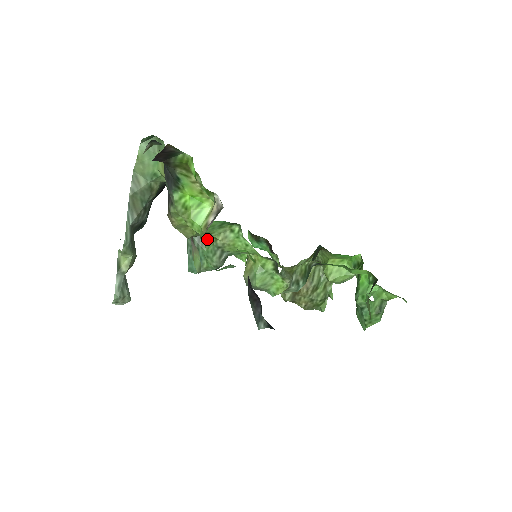
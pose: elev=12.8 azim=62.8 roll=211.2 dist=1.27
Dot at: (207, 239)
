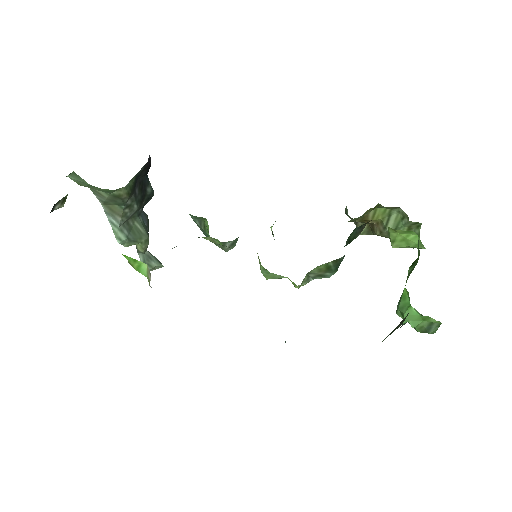
Dot at: (206, 226)
